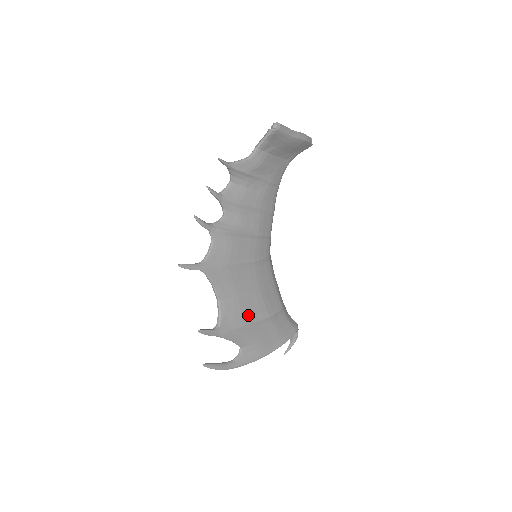
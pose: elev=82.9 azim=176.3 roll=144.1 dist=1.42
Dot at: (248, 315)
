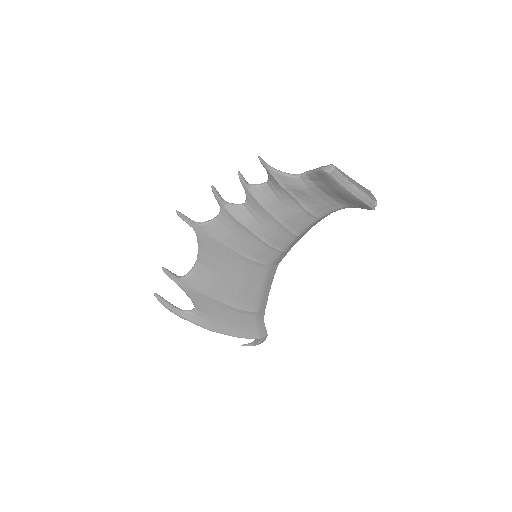
Dot at: (216, 291)
